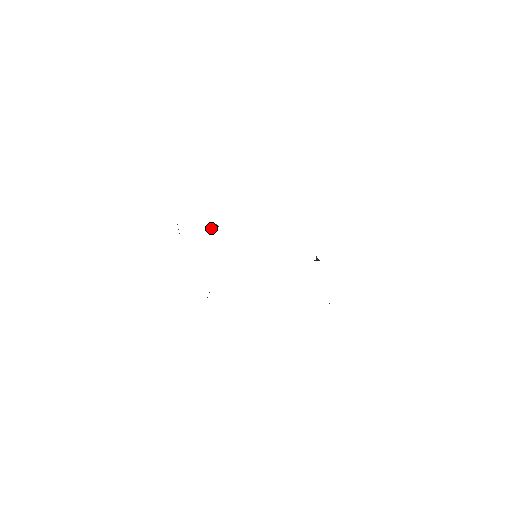
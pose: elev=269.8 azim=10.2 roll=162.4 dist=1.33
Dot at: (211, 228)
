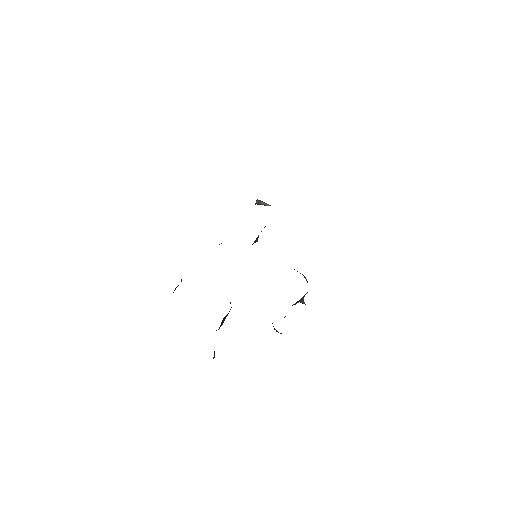
Dot at: occluded
